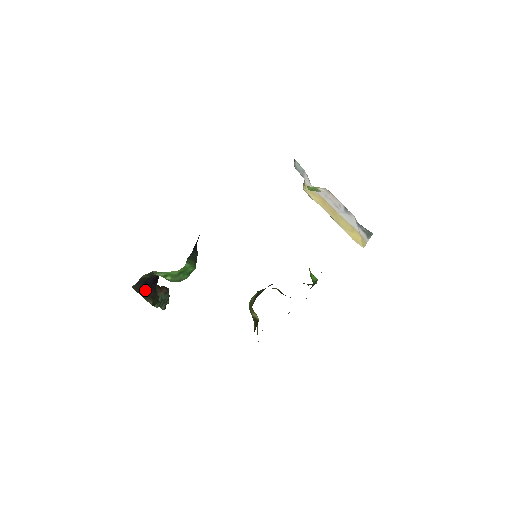
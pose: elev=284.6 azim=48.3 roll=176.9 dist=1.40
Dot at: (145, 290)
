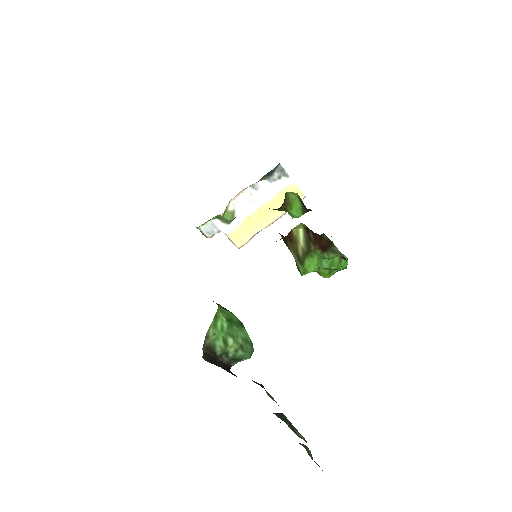
Dot at: occluded
